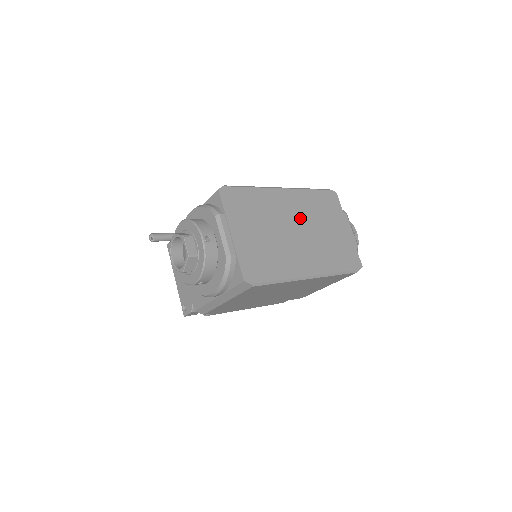
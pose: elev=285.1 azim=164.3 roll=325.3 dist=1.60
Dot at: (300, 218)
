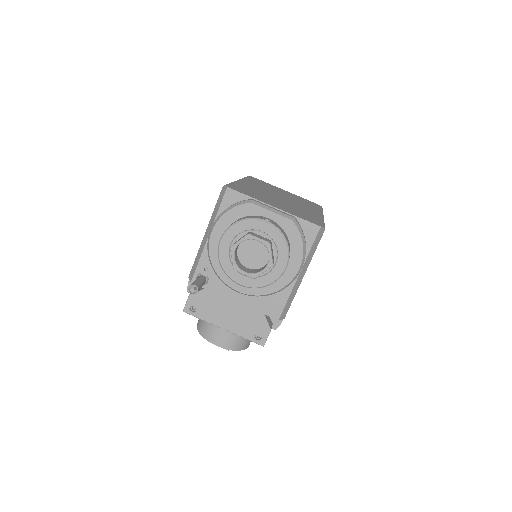
Dot at: (269, 191)
